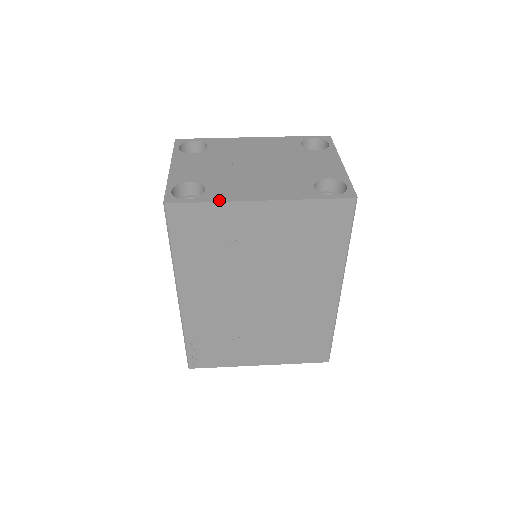
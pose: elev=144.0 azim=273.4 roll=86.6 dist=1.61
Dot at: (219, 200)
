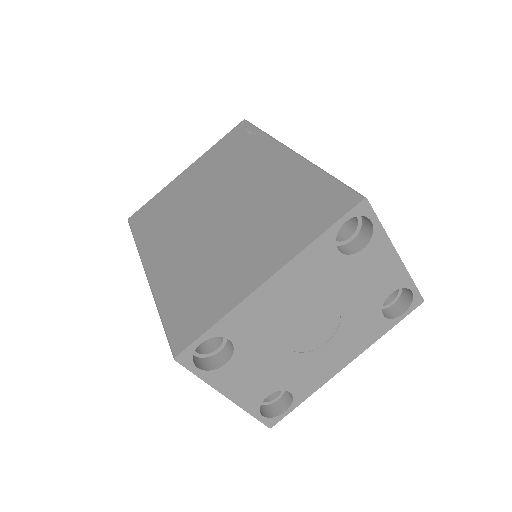
Dot at: (312, 392)
